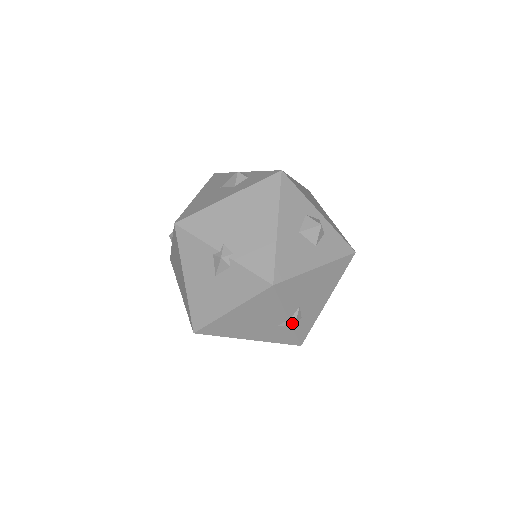
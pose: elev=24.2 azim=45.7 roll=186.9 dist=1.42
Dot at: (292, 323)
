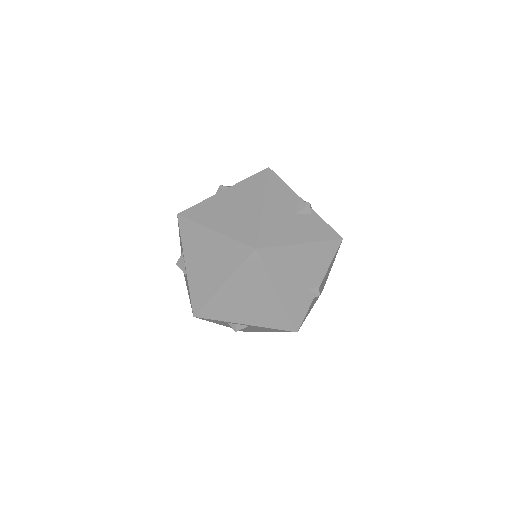
Dot at: (319, 292)
